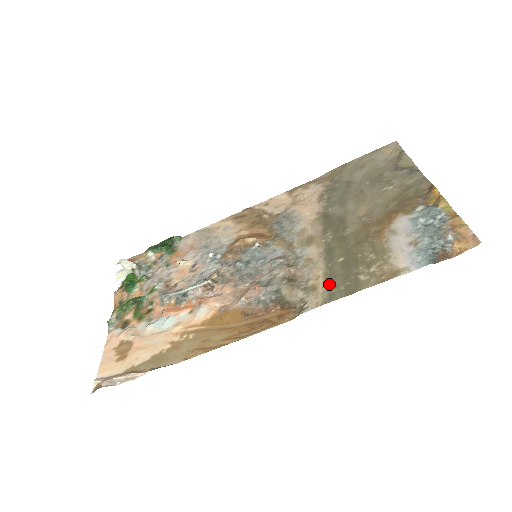
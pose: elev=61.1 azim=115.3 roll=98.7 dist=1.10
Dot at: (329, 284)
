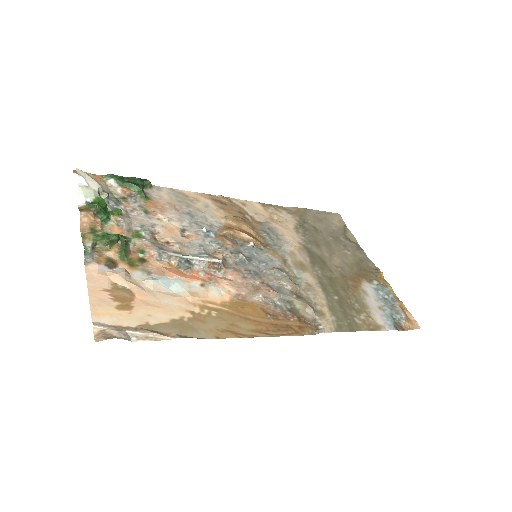
Dot at: (335, 315)
